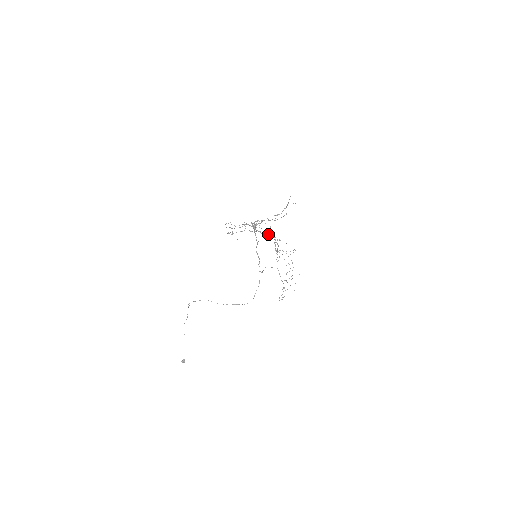
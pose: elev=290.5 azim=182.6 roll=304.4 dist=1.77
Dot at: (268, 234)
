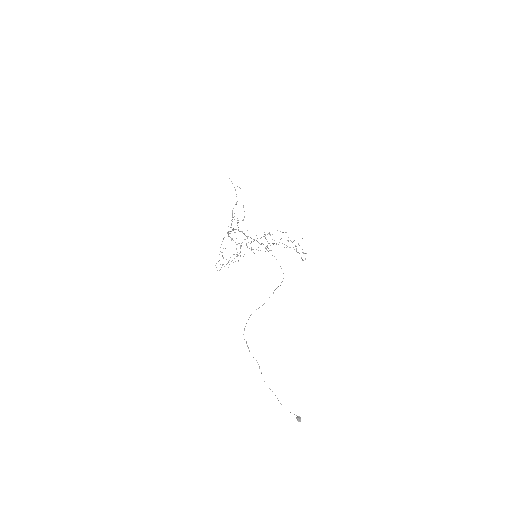
Dot at: (254, 253)
